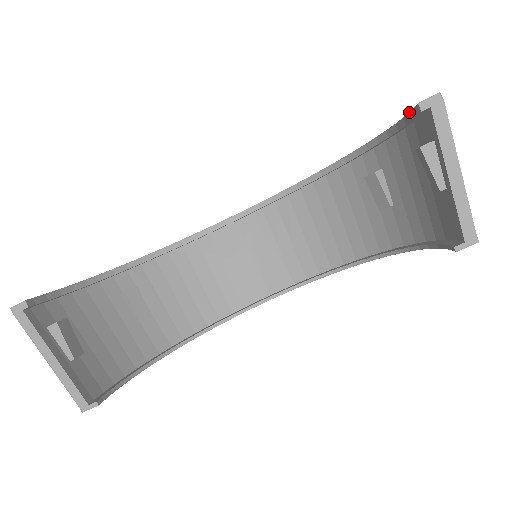
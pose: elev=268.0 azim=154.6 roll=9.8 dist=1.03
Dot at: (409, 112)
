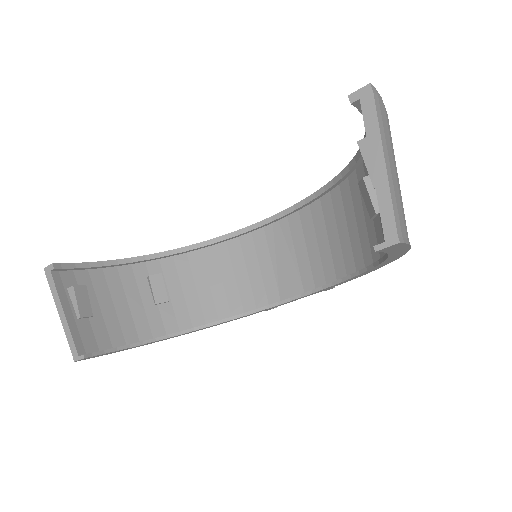
Dot at: occluded
